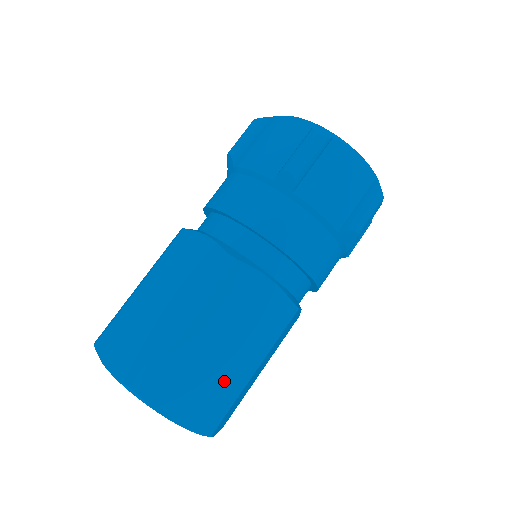
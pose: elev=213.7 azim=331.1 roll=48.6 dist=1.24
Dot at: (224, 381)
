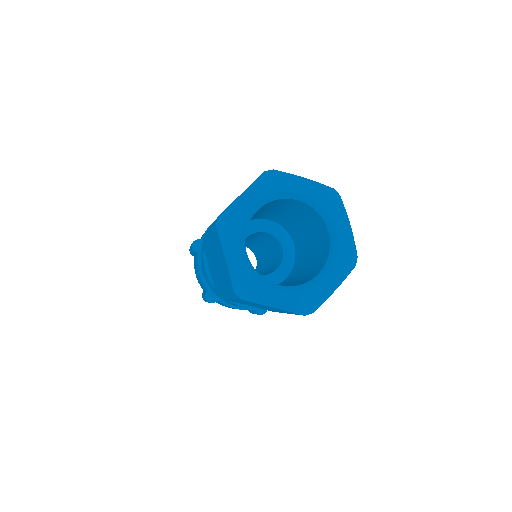
Dot at: occluded
